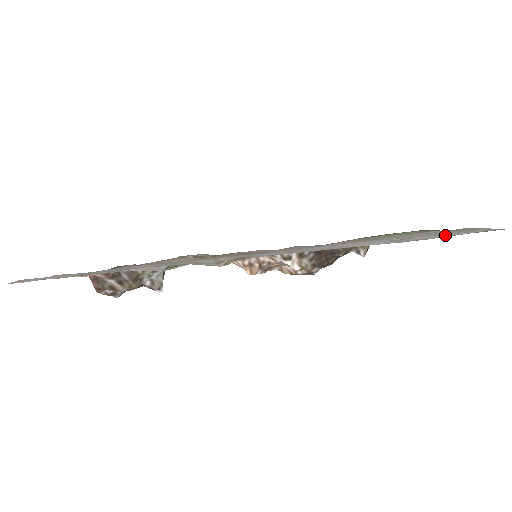
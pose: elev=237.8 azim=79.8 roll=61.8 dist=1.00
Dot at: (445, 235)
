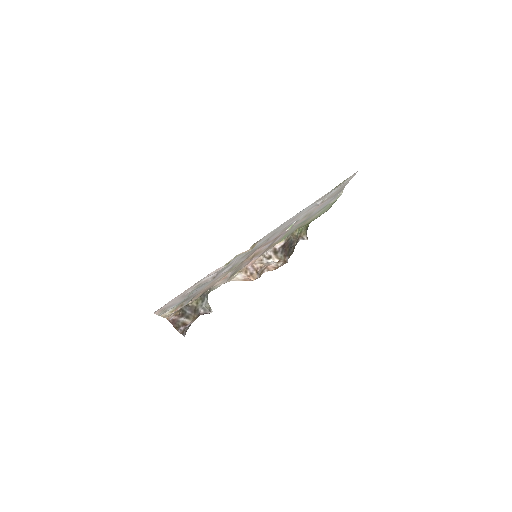
Dot at: (335, 189)
